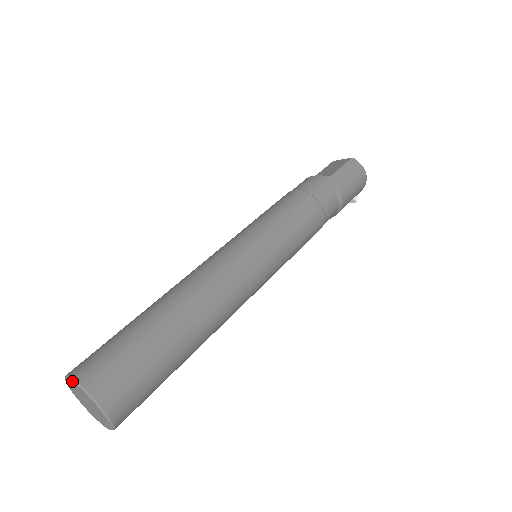
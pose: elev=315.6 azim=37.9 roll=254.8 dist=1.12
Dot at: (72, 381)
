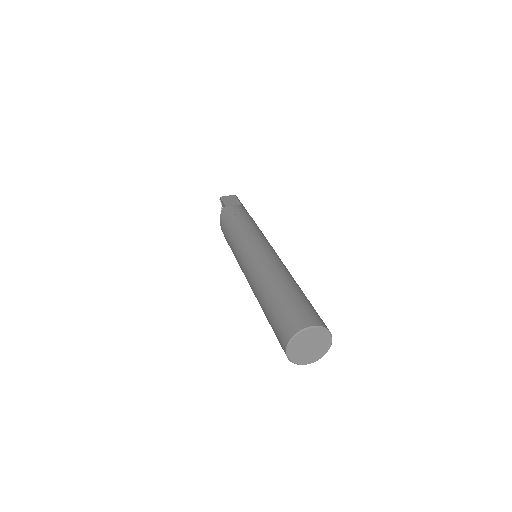
Dot at: (316, 327)
